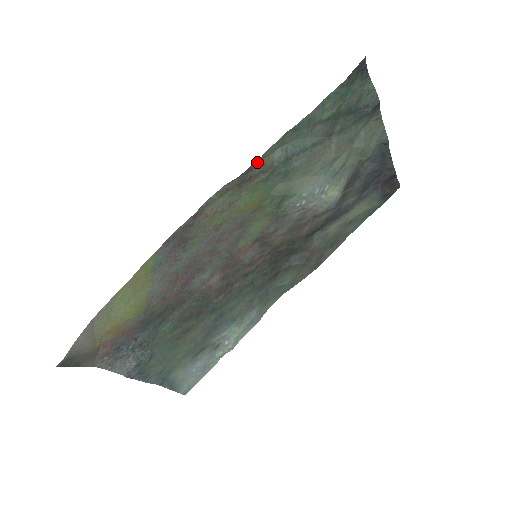
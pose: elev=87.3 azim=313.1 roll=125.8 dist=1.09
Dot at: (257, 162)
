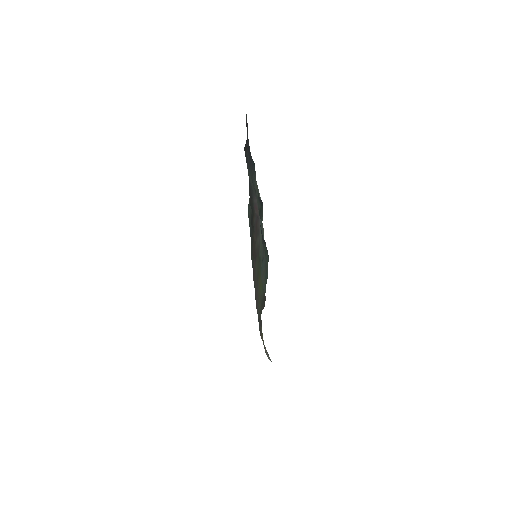
Dot at: (265, 298)
